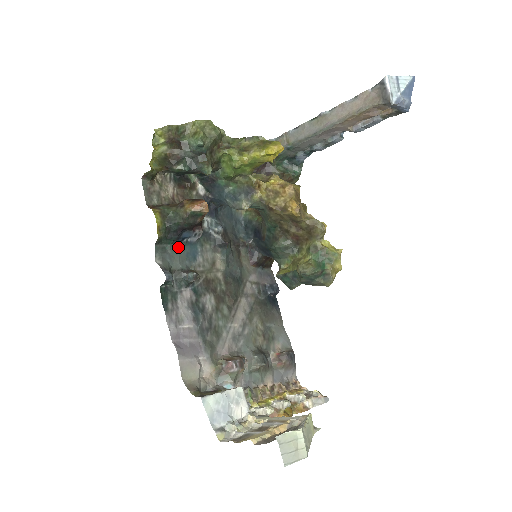
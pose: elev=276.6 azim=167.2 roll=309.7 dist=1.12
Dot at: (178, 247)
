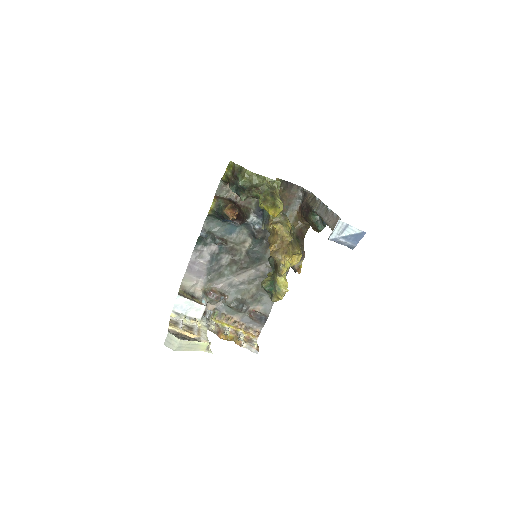
Dot at: (222, 223)
